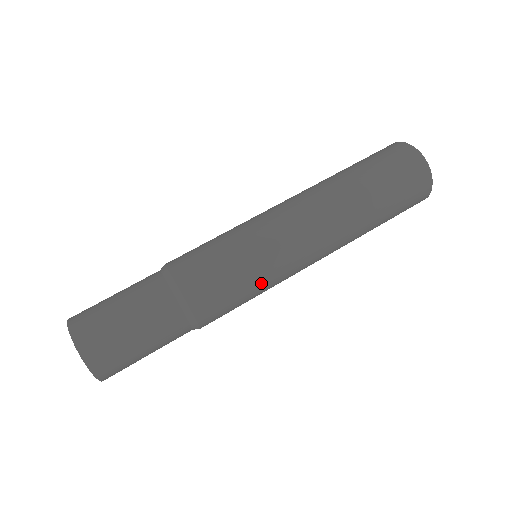
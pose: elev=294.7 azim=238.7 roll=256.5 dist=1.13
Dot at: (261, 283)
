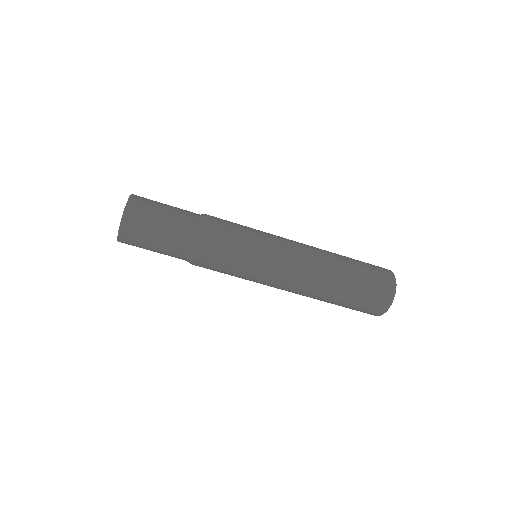
Dot at: occluded
